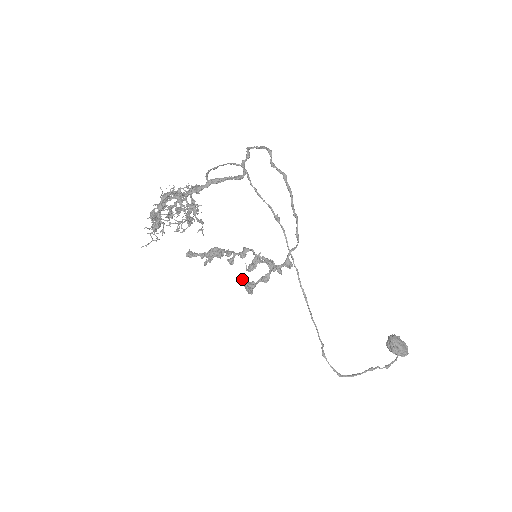
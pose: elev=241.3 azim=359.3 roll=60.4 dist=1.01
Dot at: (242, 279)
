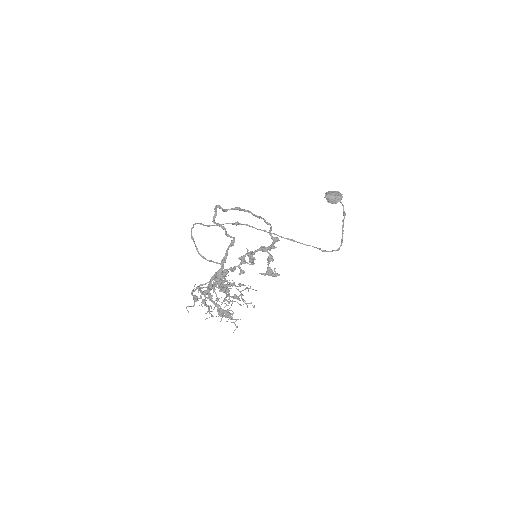
Dot at: (259, 273)
